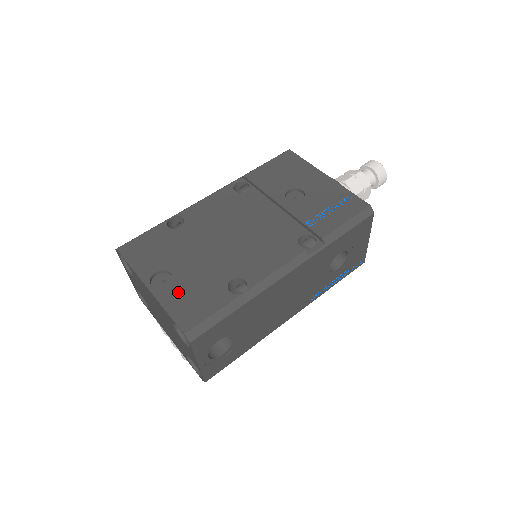
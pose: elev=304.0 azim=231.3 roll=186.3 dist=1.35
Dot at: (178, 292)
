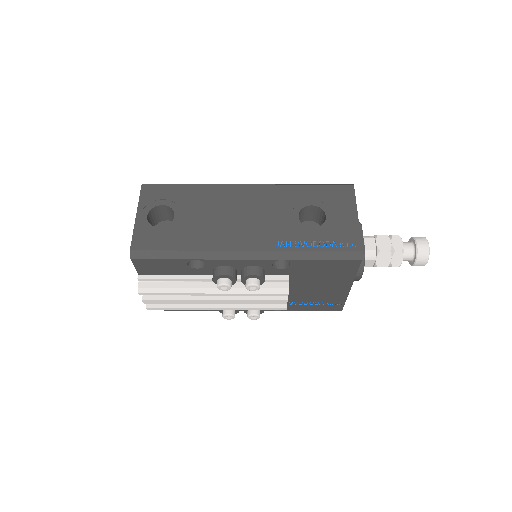
Dot at: occluded
